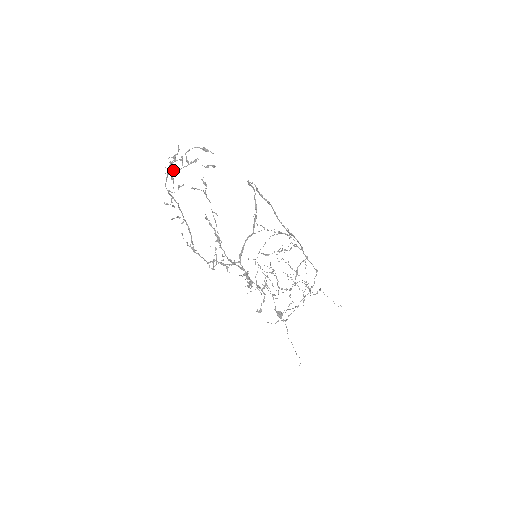
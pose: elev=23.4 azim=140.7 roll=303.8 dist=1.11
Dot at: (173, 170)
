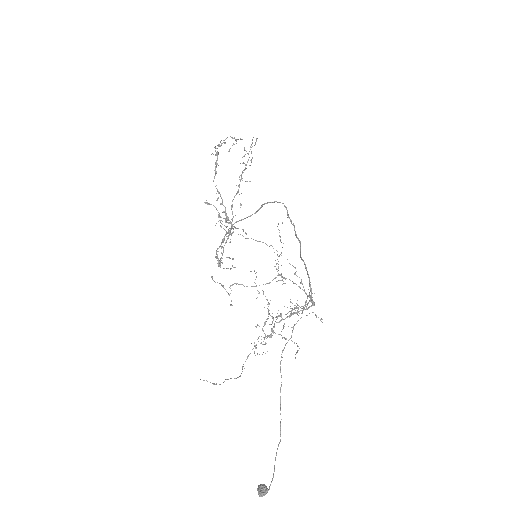
Dot at: occluded
